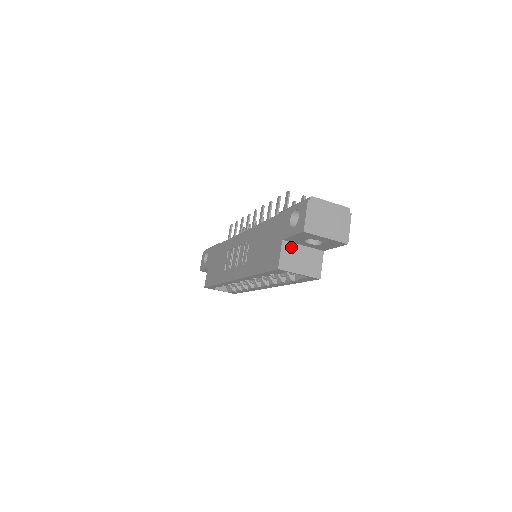
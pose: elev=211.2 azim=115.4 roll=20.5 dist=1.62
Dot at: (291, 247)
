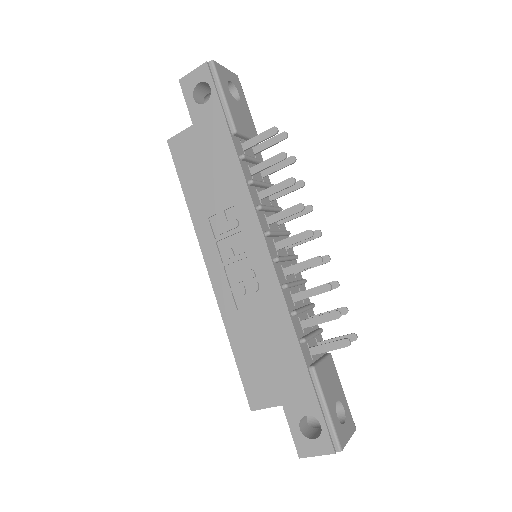
Dot at: occluded
